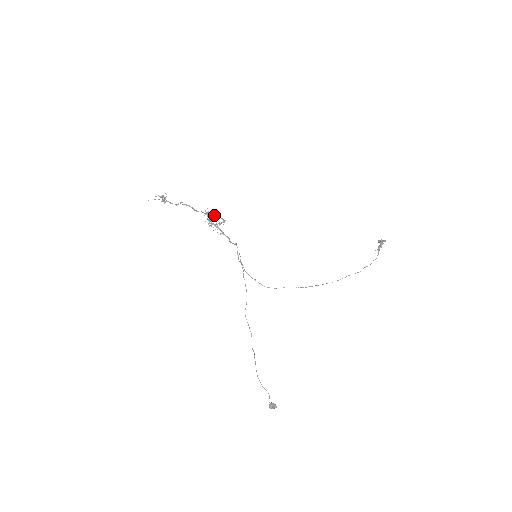
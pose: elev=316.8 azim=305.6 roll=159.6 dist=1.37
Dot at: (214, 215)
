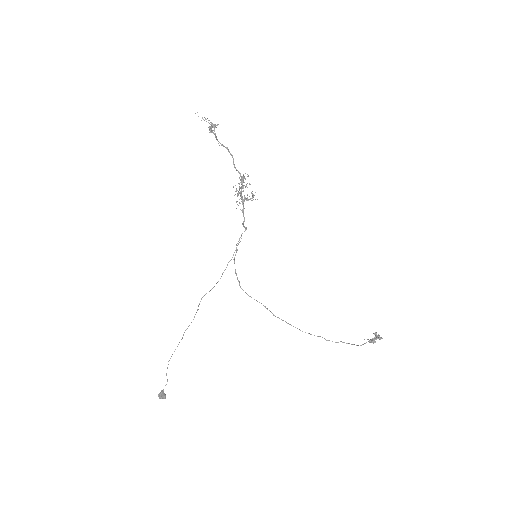
Dot at: occluded
